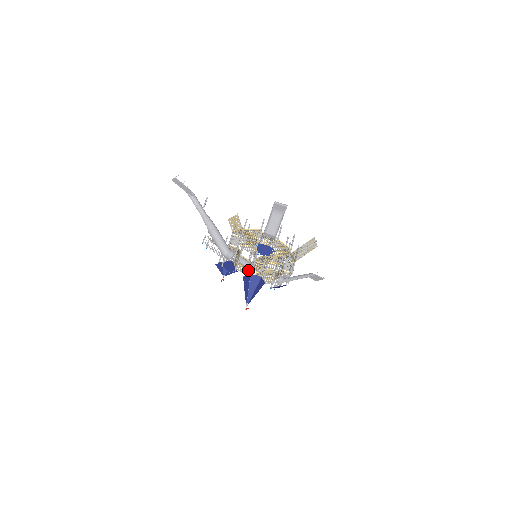
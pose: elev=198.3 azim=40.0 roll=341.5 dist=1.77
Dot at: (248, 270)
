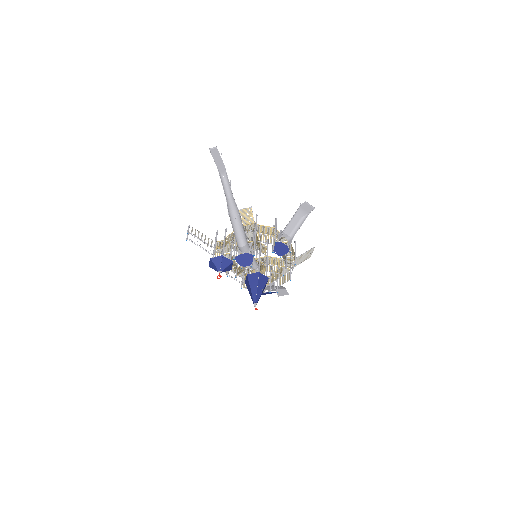
Dot at: (252, 269)
